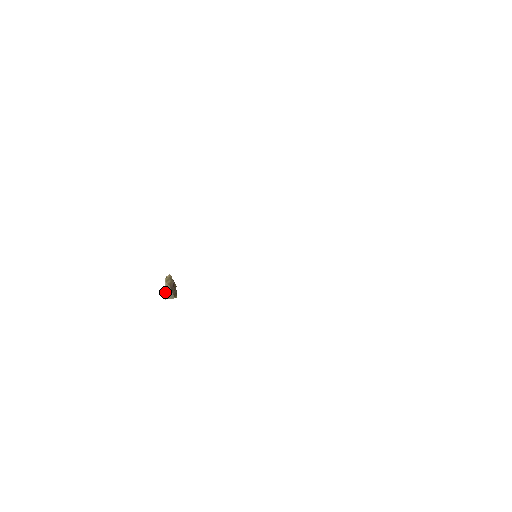
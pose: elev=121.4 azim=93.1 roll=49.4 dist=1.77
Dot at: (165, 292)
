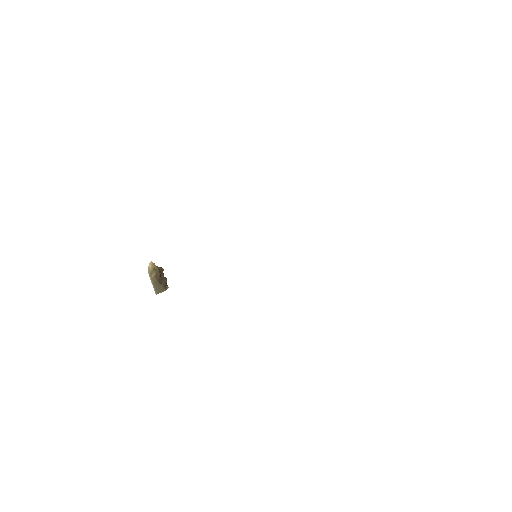
Dot at: (153, 287)
